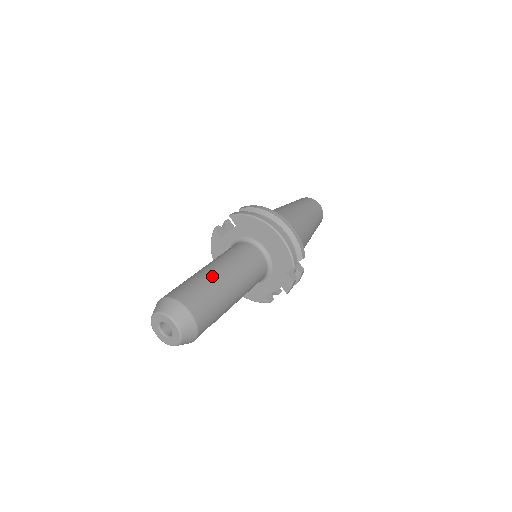
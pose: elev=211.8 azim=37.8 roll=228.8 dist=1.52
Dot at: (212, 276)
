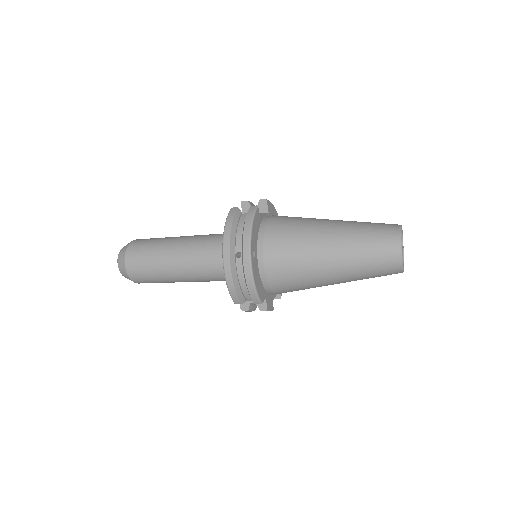
Dot at: (164, 255)
